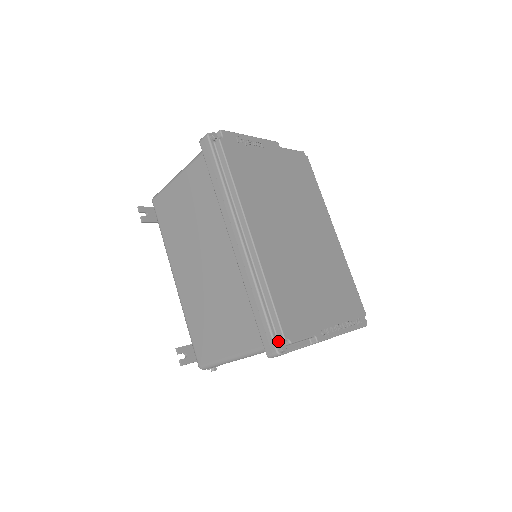
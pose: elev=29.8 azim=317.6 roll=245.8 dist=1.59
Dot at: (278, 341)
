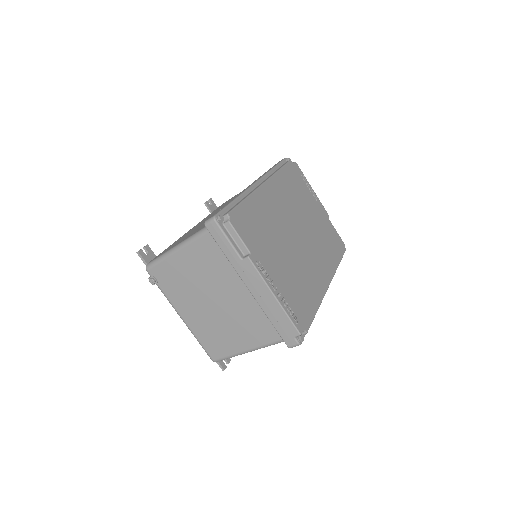
Dot at: (222, 216)
